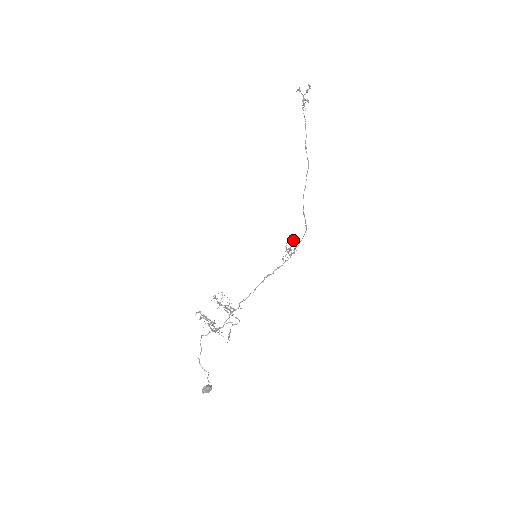
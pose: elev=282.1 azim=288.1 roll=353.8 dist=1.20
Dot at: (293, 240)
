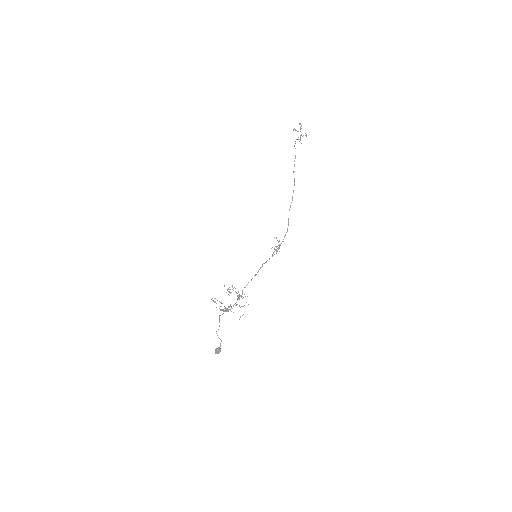
Dot at: (277, 240)
